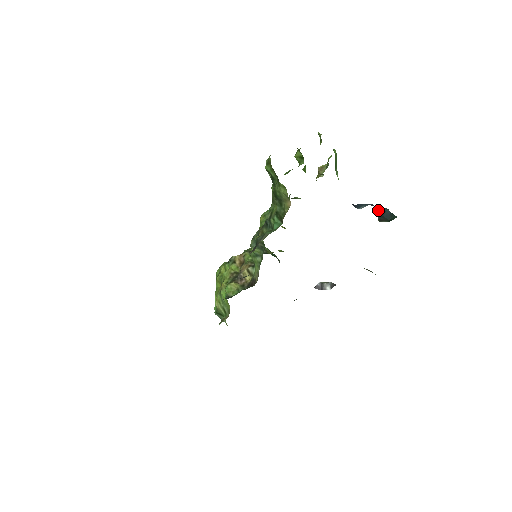
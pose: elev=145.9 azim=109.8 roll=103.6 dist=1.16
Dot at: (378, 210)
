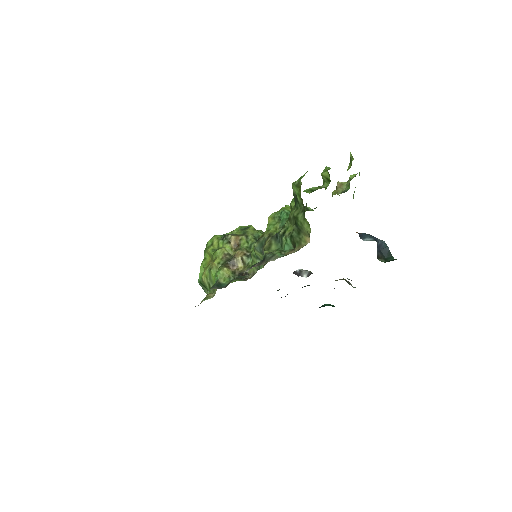
Dot at: (379, 244)
